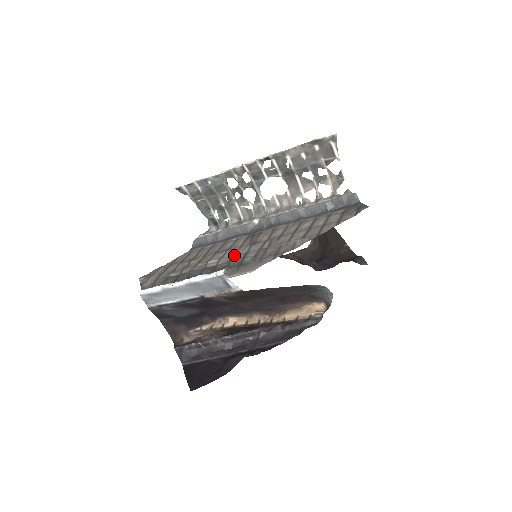
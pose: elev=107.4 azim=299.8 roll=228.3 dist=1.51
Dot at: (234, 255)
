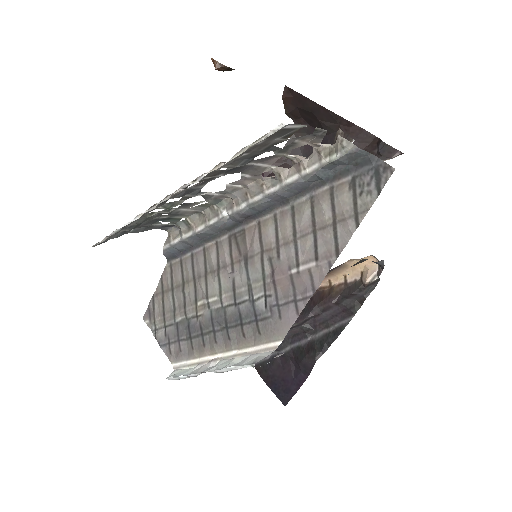
Dot at: (234, 289)
